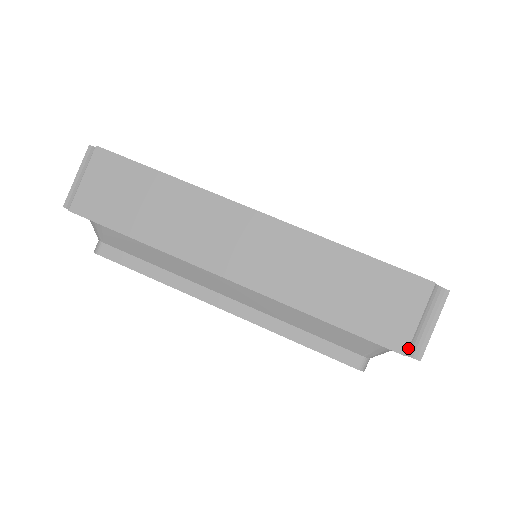
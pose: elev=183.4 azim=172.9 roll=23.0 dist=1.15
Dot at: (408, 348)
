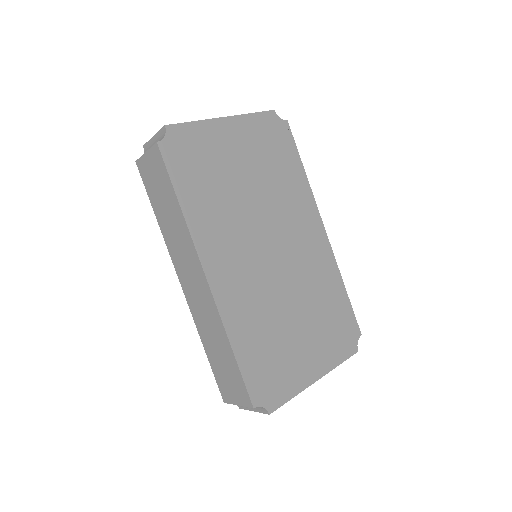
Dot at: (227, 403)
